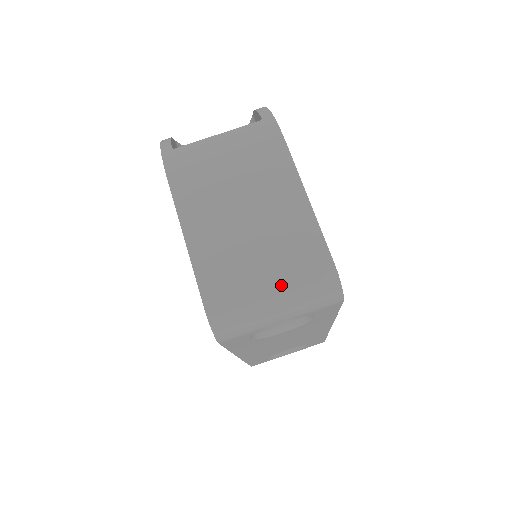
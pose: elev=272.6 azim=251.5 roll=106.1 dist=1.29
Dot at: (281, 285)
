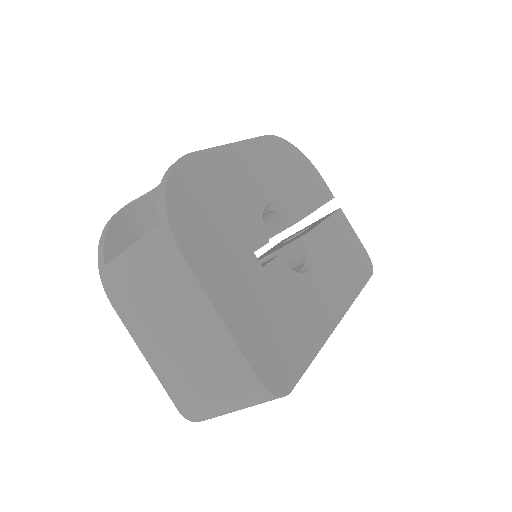
Dot at: (225, 398)
